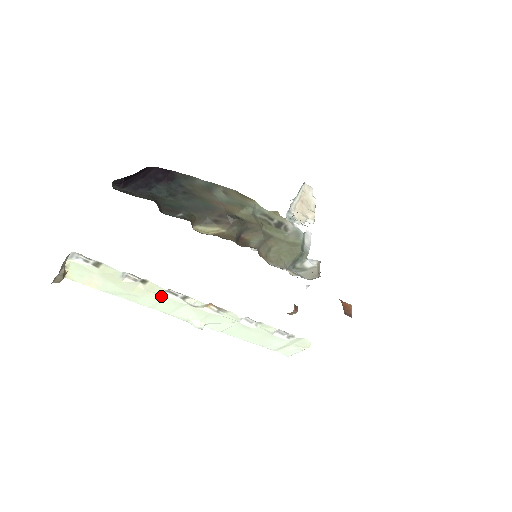
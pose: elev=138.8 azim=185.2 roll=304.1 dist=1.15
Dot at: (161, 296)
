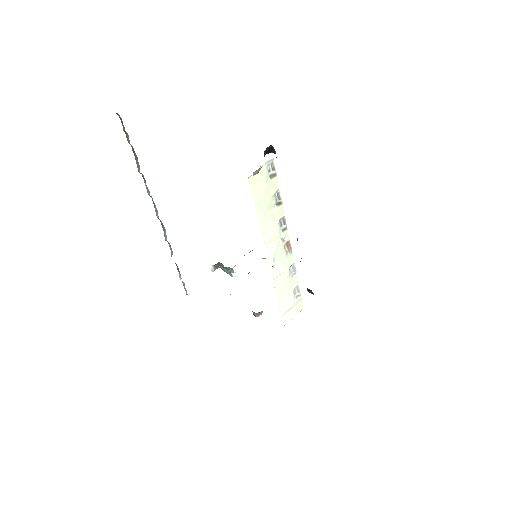
Dot at: (277, 222)
